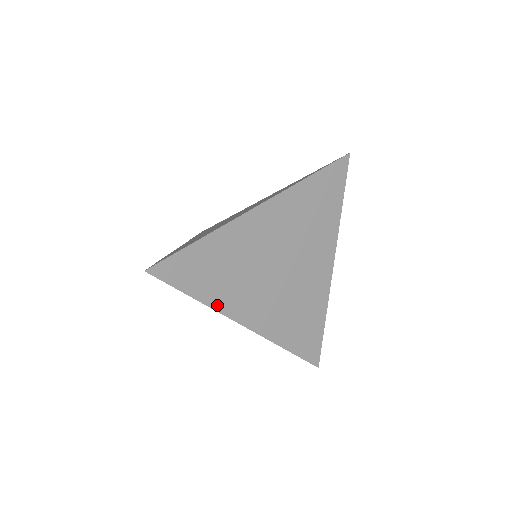
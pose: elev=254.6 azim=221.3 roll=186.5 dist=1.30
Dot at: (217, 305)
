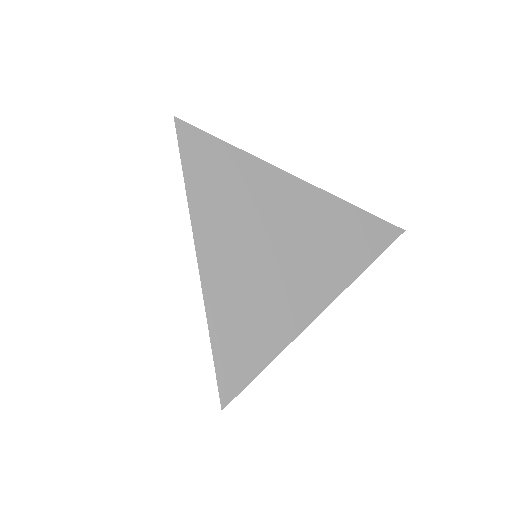
Dot at: (195, 210)
